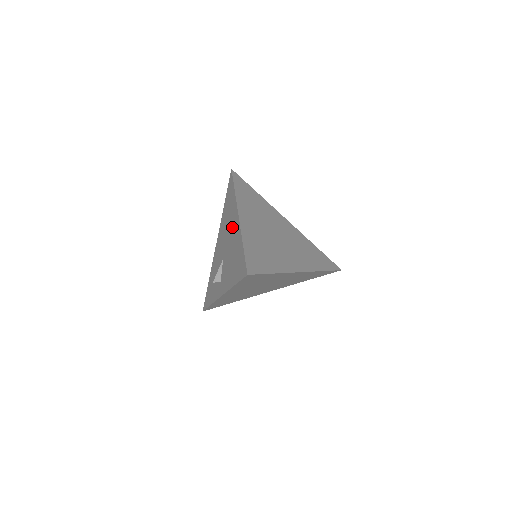
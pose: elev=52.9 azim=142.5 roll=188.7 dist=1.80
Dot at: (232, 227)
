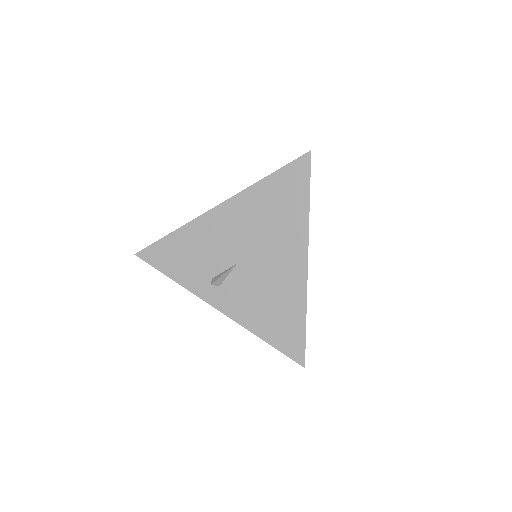
Dot at: (283, 256)
